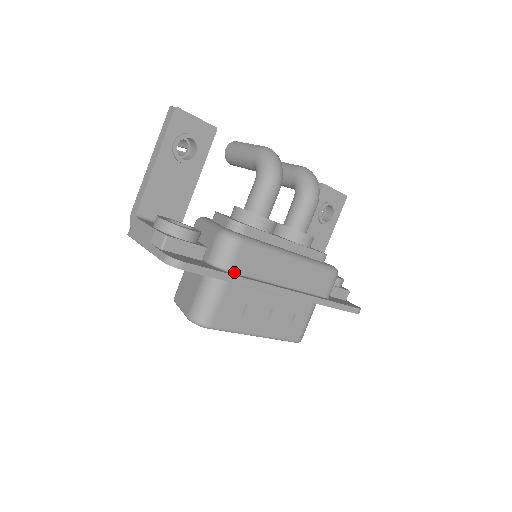
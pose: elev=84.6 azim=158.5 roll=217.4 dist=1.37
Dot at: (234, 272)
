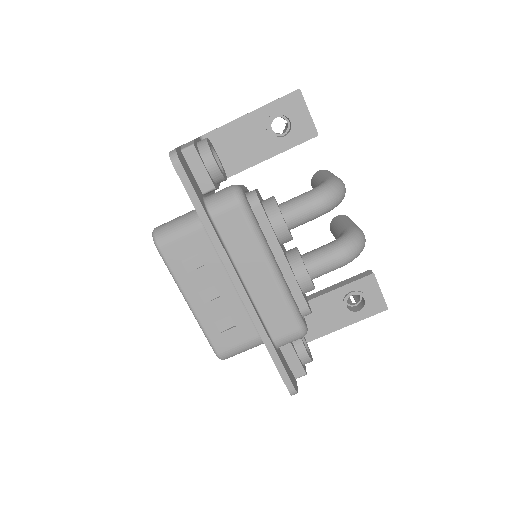
Dot at: (214, 221)
